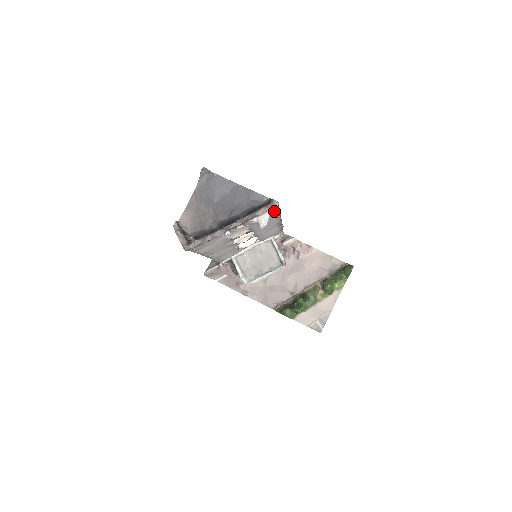
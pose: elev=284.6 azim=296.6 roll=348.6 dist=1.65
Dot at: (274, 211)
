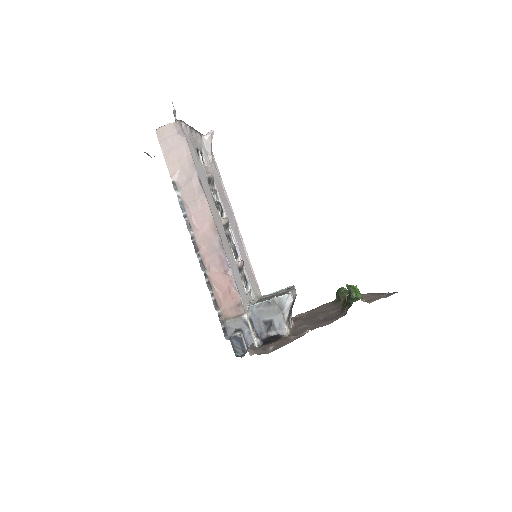
Dot at: (214, 162)
